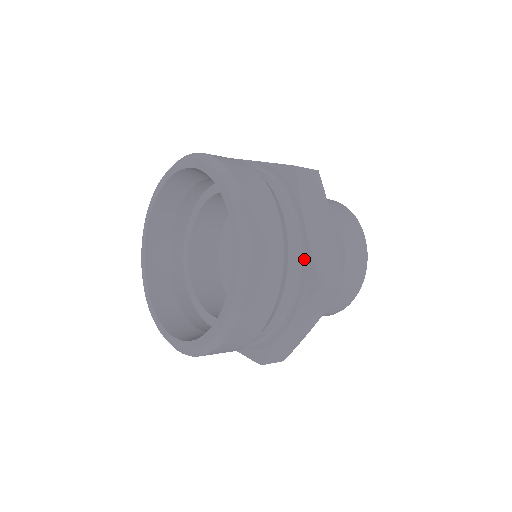
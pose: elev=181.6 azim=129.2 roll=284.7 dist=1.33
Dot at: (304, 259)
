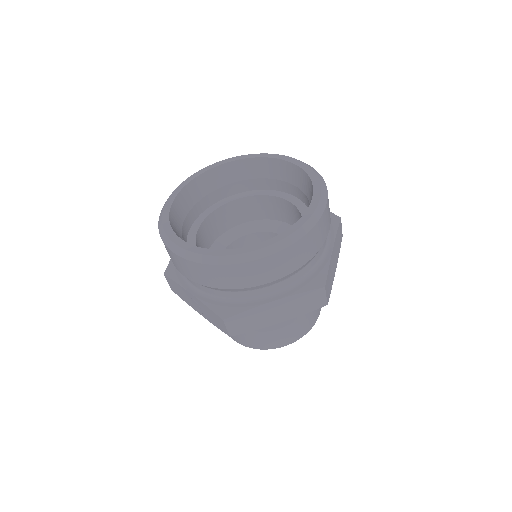
Dot at: (321, 265)
